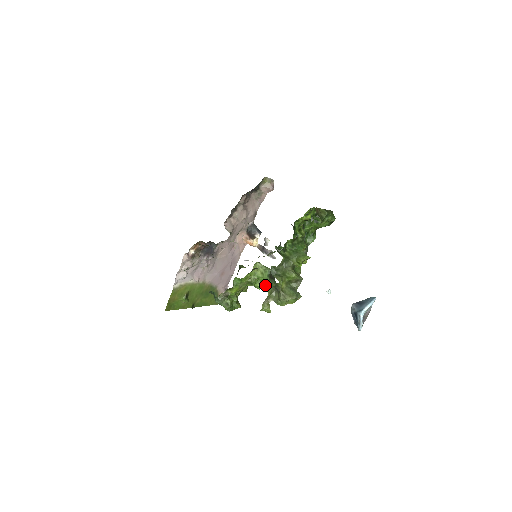
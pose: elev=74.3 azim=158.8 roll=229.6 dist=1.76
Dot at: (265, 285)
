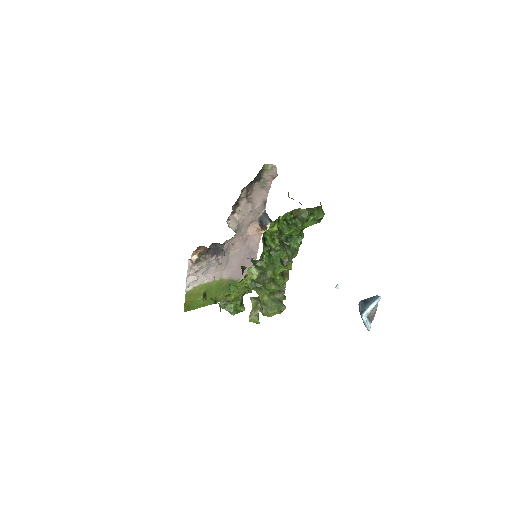
Dot at: occluded
